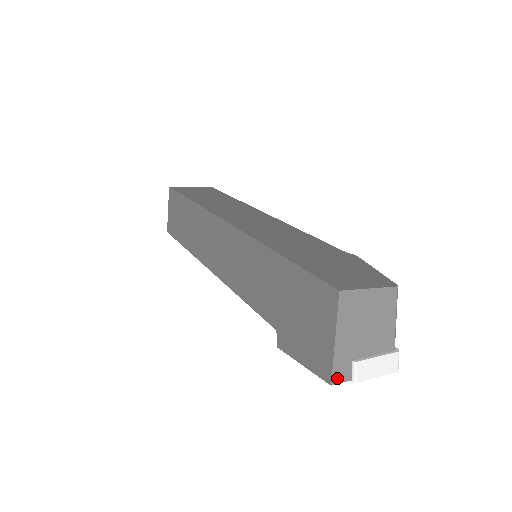
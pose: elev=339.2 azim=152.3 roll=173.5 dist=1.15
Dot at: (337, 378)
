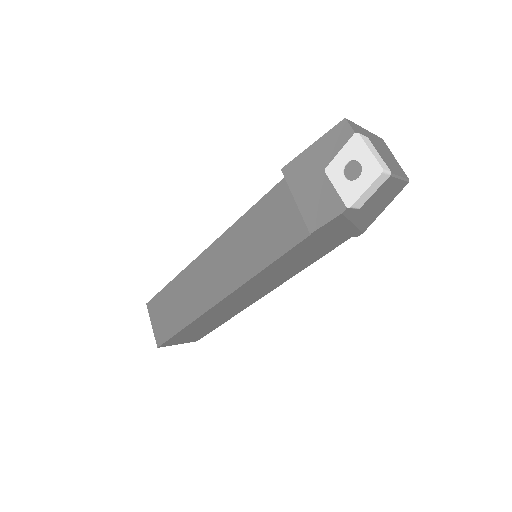
Dot at: (351, 124)
